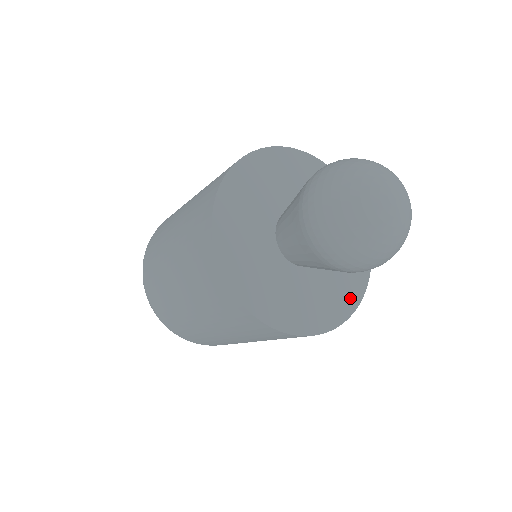
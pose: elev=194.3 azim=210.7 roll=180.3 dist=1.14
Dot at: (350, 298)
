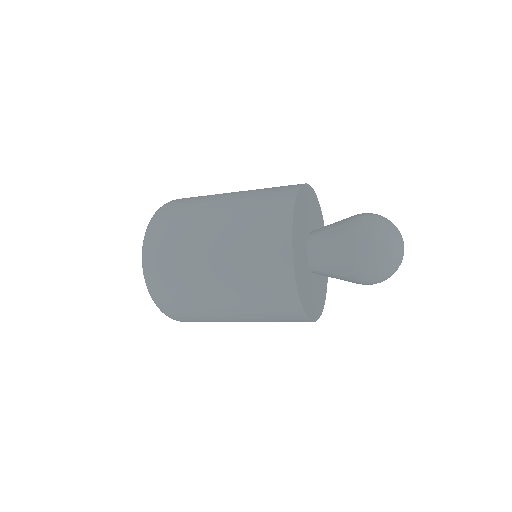
Dot at: (325, 283)
